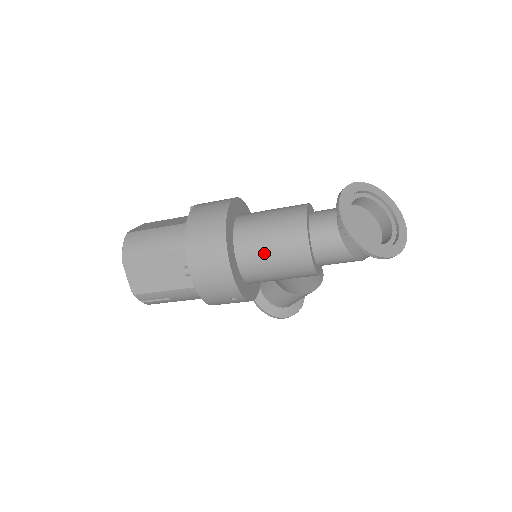
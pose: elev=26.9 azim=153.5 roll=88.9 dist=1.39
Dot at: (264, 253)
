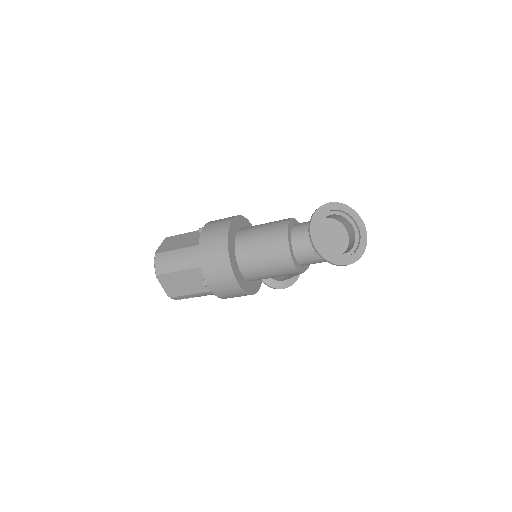
Dot at: (260, 265)
